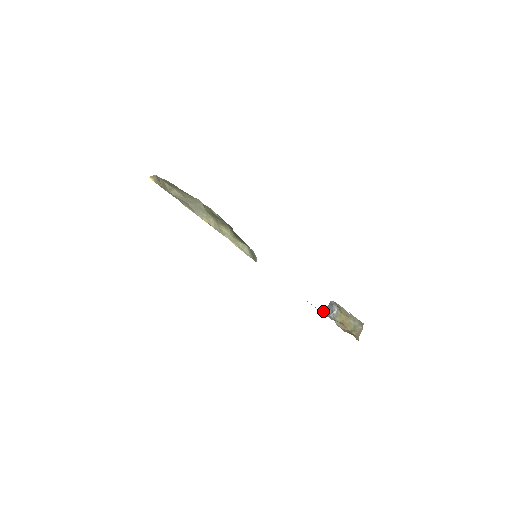
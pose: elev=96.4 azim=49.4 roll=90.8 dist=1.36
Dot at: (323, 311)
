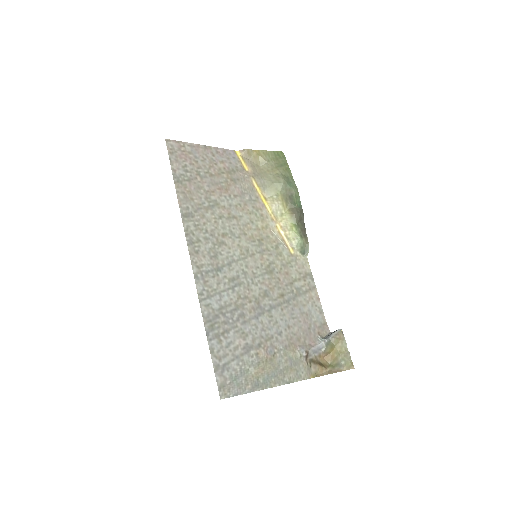
Dot at: (331, 332)
